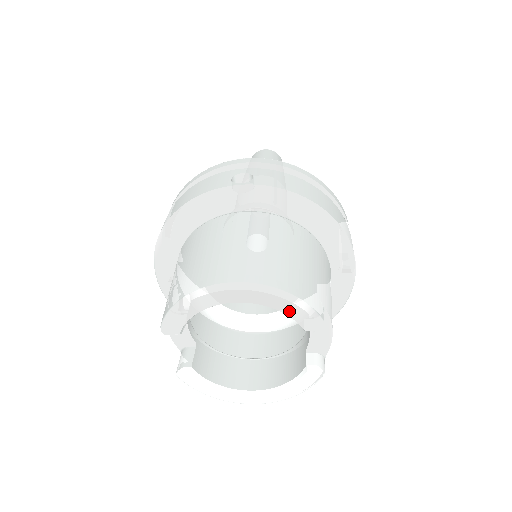
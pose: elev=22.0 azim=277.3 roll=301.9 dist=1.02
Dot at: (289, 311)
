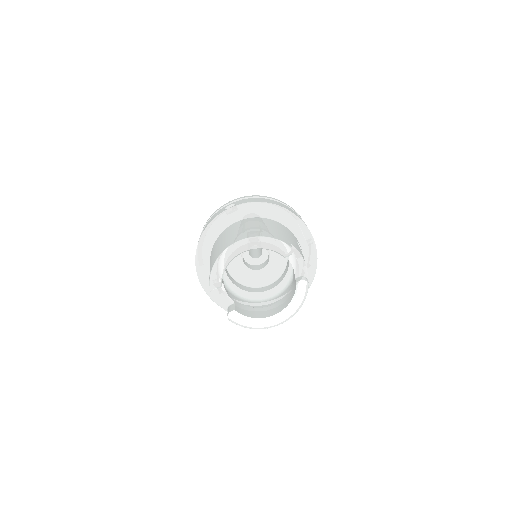
Dot at: (271, 247)
